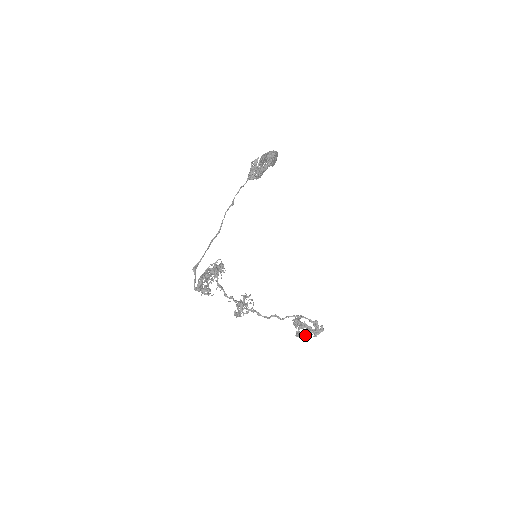
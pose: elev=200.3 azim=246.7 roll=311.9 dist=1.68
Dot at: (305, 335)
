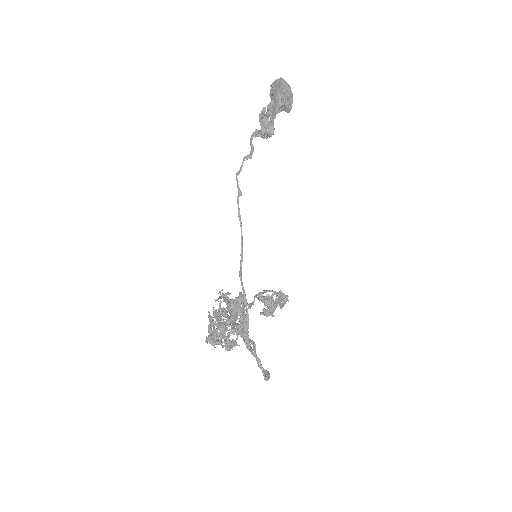
Dot at: (273, 312)
